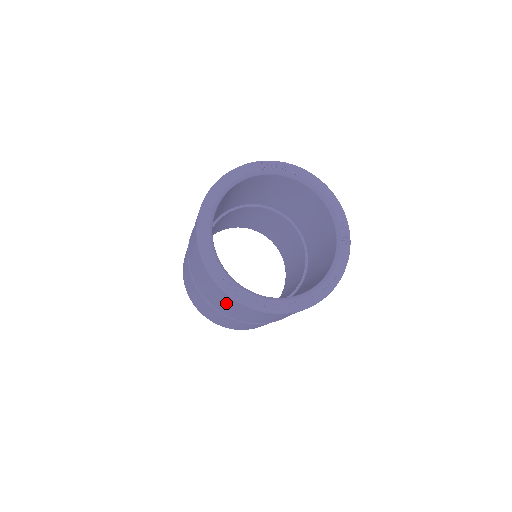
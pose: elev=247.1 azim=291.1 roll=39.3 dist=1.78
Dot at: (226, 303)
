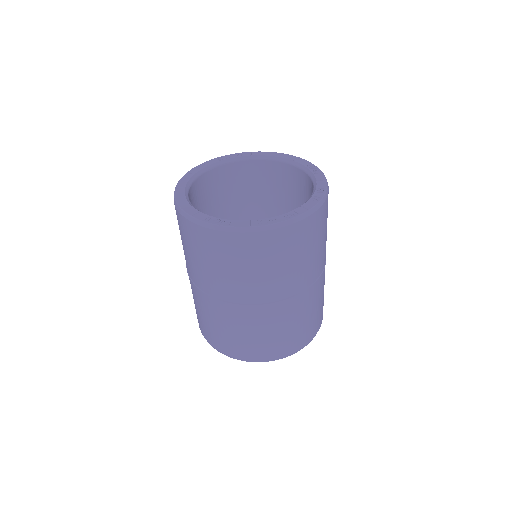
Dot at: (227, 259)
